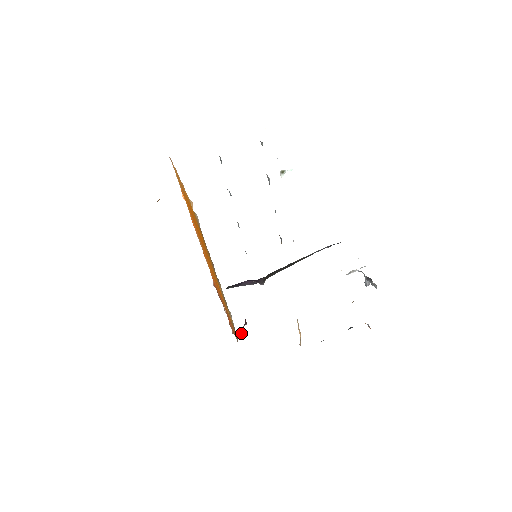
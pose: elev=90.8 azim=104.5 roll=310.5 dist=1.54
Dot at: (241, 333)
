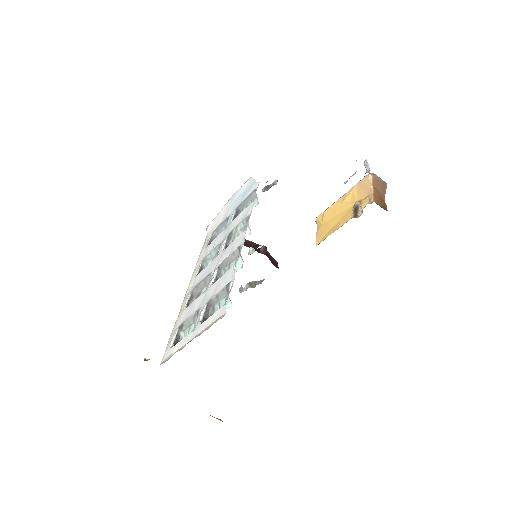
Dot at: occluded
